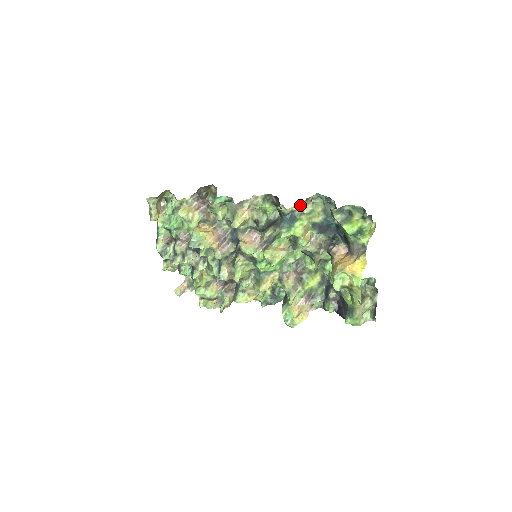
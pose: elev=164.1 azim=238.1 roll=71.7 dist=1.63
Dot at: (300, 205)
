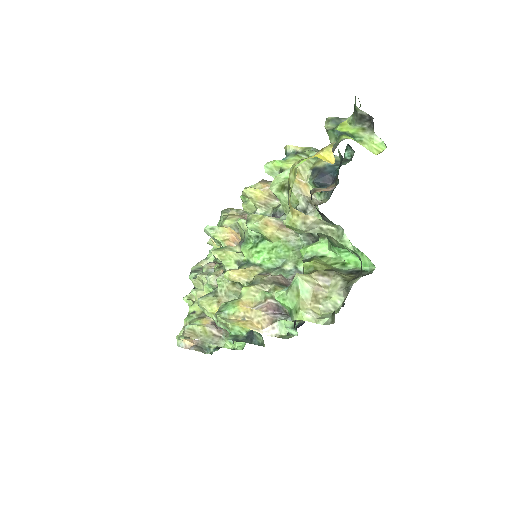
Dot at: (309, 148)
